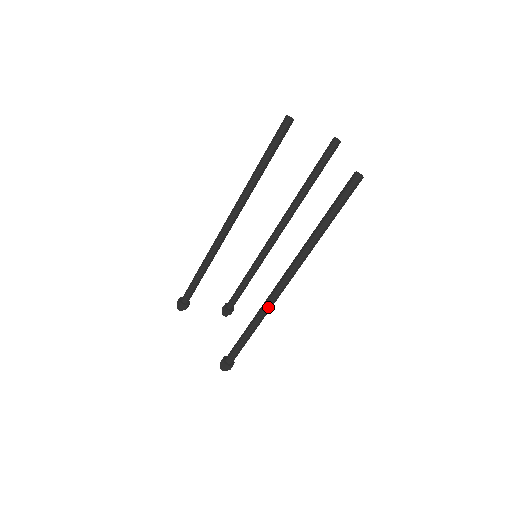
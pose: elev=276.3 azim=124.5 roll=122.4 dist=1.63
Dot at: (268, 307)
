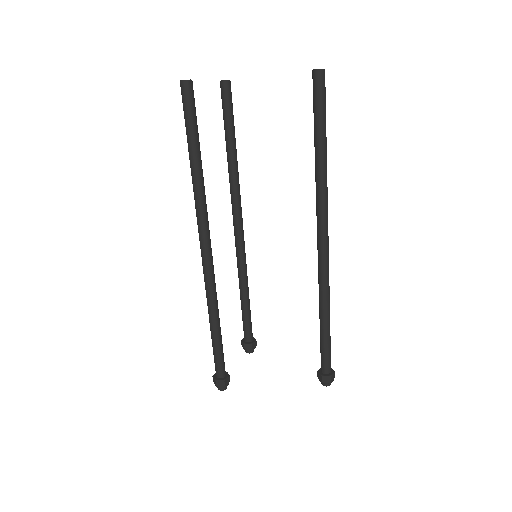
Dot at: (328, 280)
